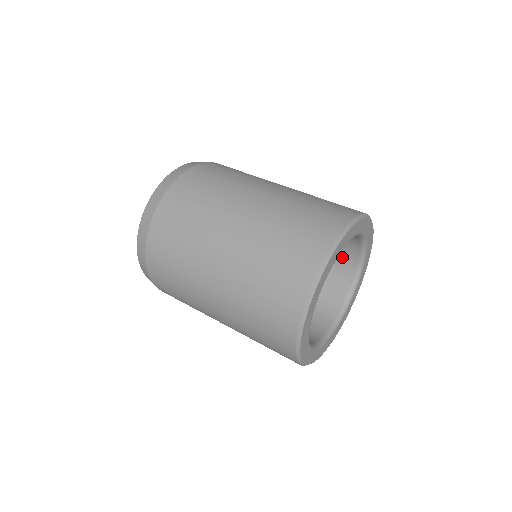
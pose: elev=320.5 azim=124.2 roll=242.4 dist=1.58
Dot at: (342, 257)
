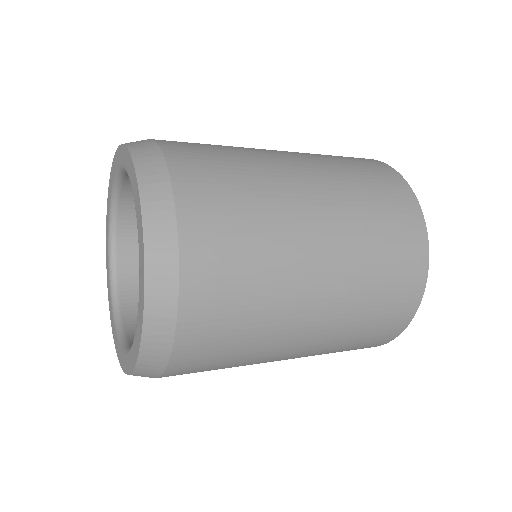
Dot at: occluded
